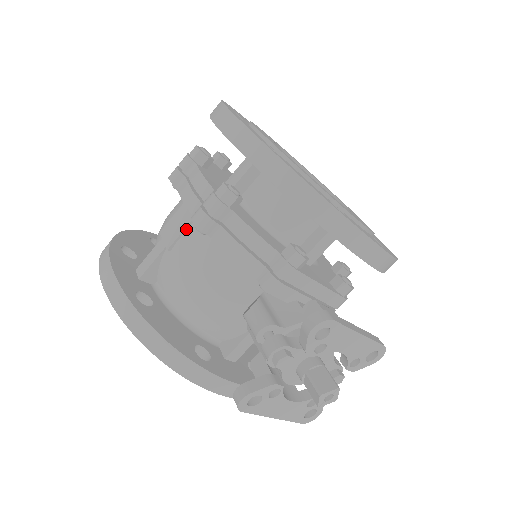
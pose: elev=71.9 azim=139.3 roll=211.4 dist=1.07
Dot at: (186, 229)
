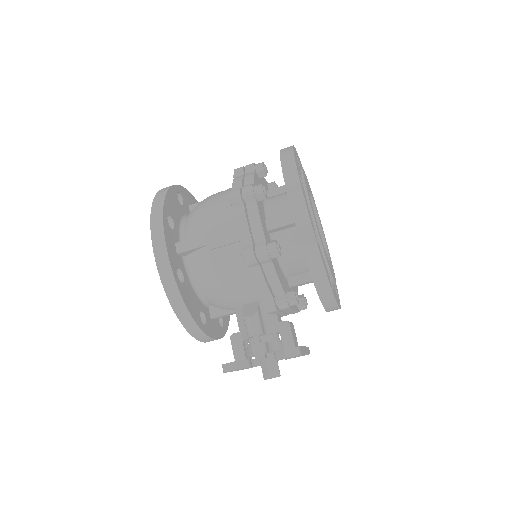
Dot at: (230, 244)
